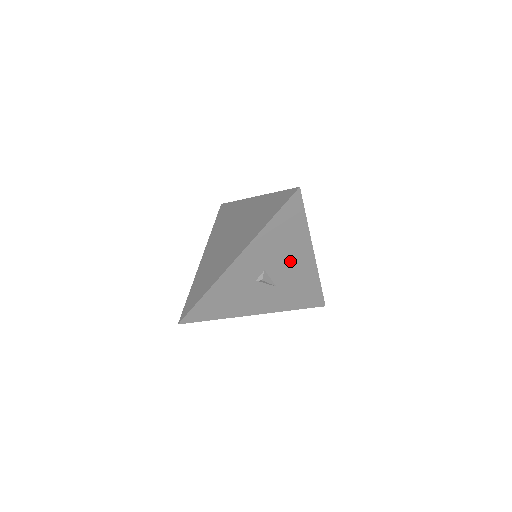
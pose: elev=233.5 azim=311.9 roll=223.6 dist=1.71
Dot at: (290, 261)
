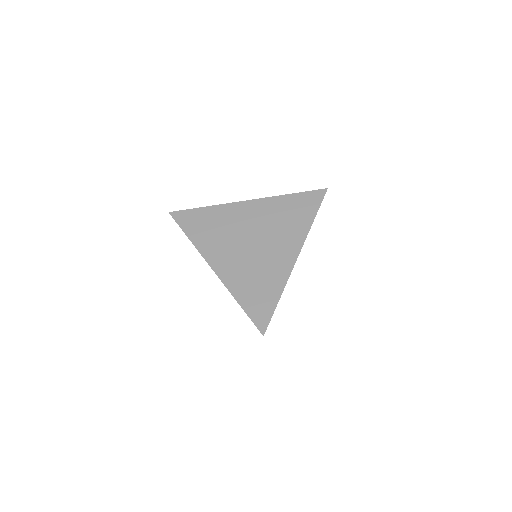
Dot at: occluded
